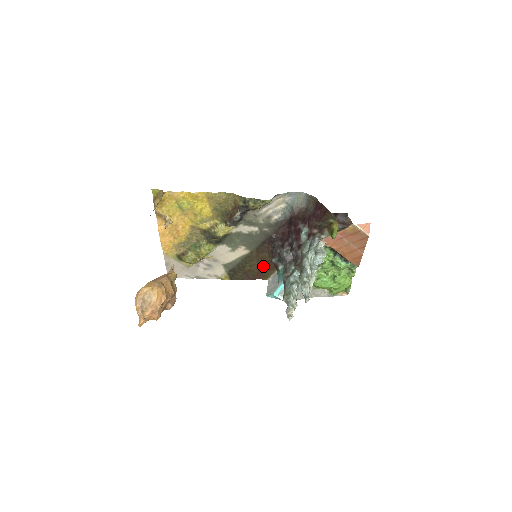
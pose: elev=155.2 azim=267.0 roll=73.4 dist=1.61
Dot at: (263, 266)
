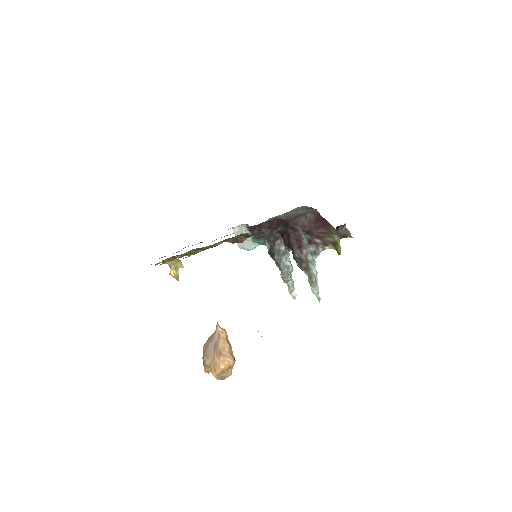
Dot at: occluded
